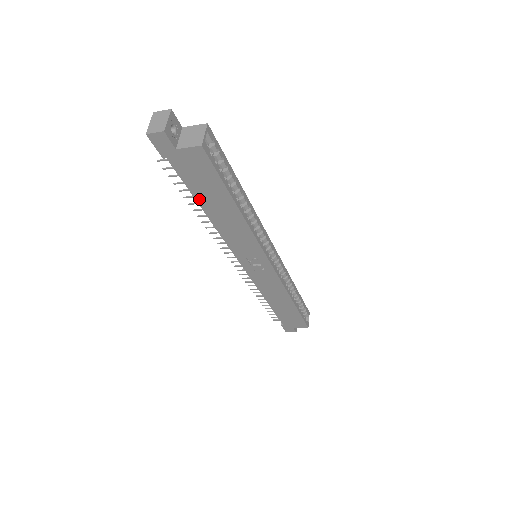
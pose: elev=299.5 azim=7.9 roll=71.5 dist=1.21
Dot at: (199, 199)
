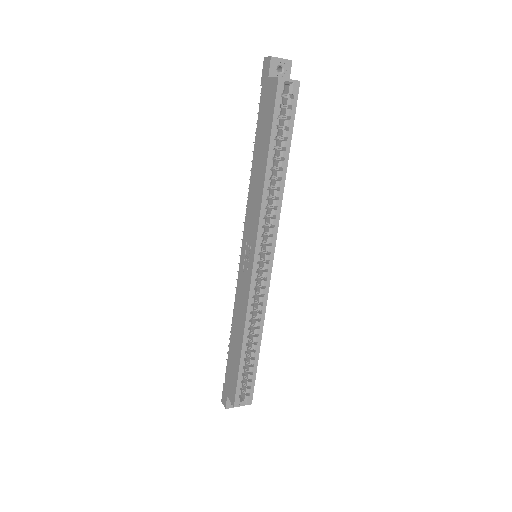
Dot at: (256, 142)
